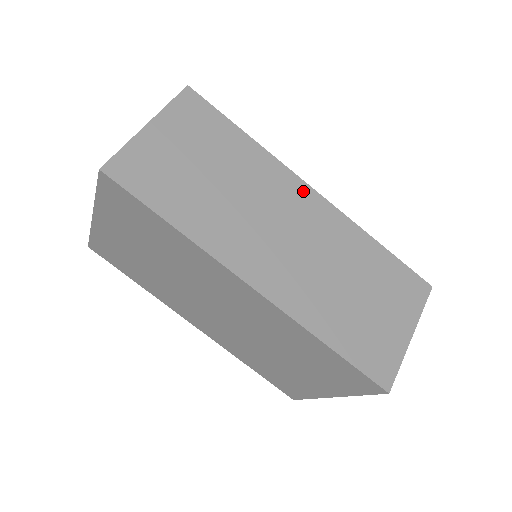
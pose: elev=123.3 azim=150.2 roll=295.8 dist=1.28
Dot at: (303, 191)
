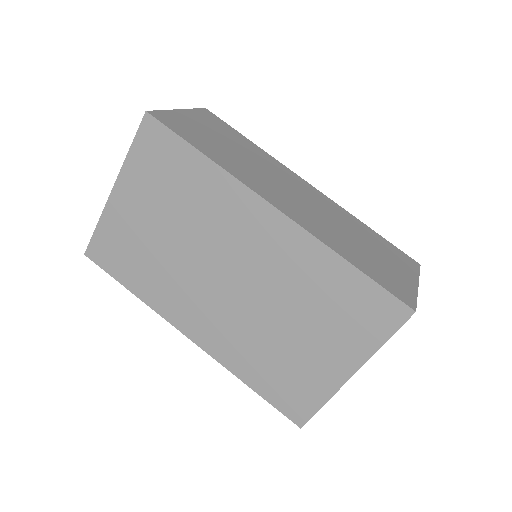
Dot at: (301, 180)
